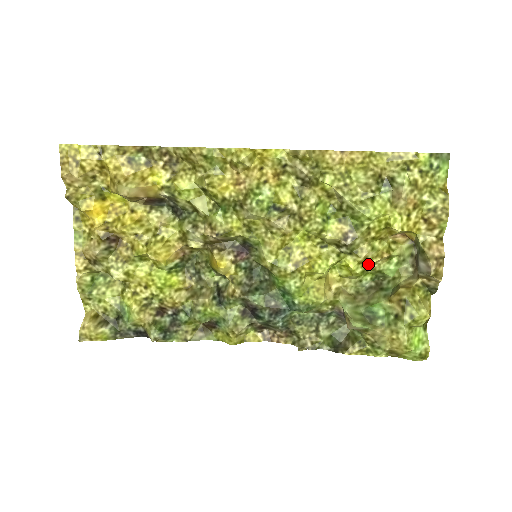
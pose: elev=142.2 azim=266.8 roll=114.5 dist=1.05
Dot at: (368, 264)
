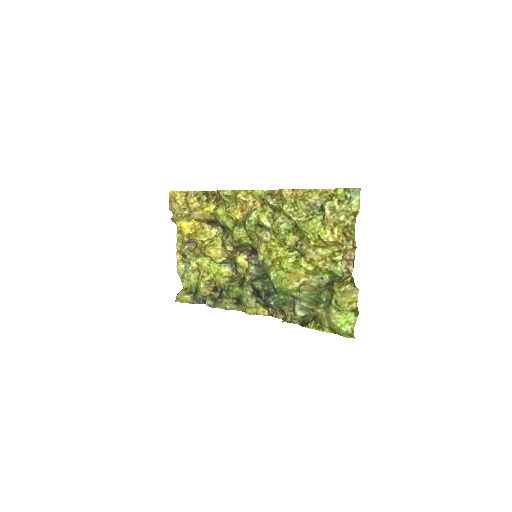
Dot at: (317, 264)
